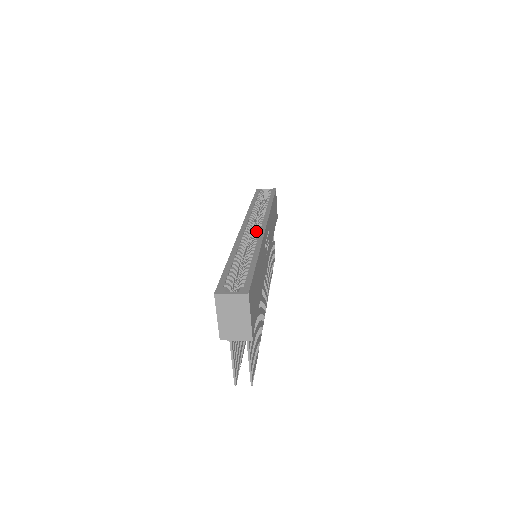
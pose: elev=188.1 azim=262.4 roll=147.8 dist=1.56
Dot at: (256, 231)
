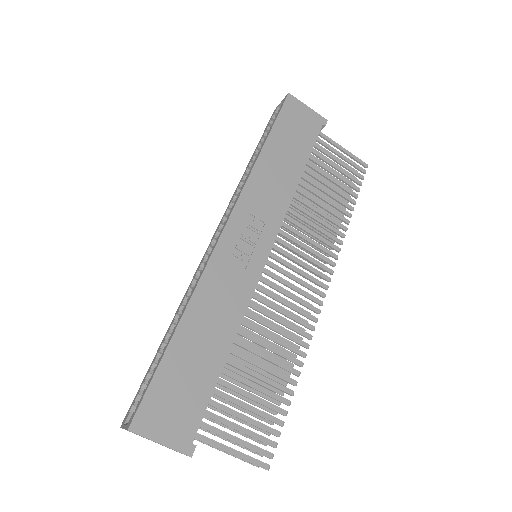
Dot at: occluded
